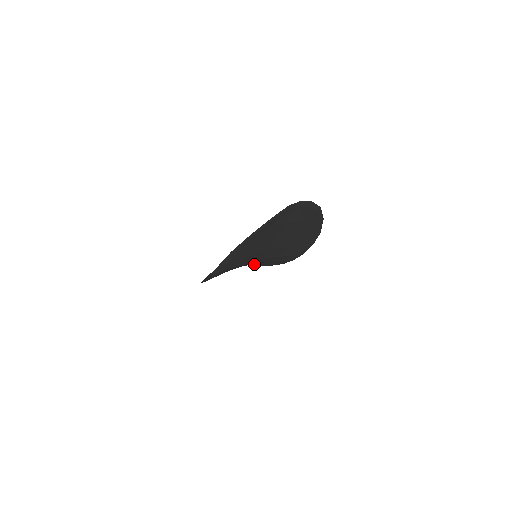
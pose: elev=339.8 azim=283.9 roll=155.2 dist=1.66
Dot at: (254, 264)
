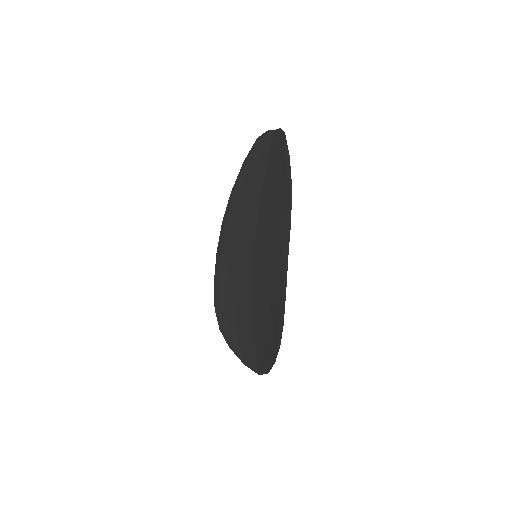
Dot at: (263, 315)
